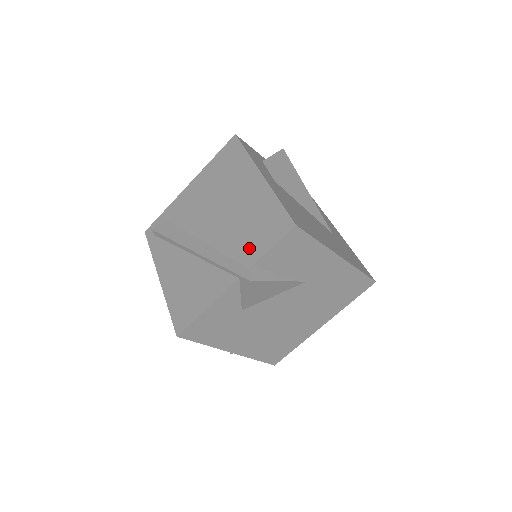
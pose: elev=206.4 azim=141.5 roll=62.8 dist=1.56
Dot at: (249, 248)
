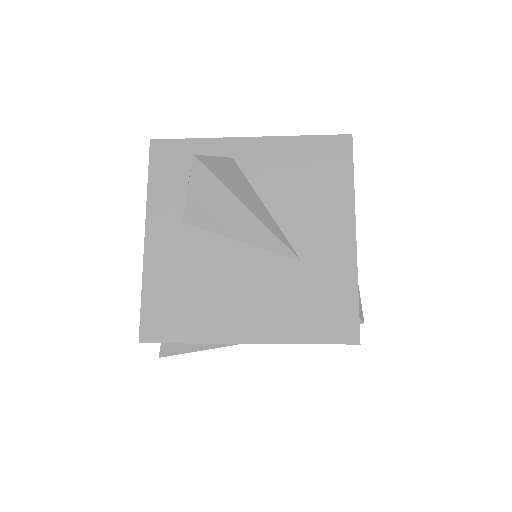
Dot at: occluded
